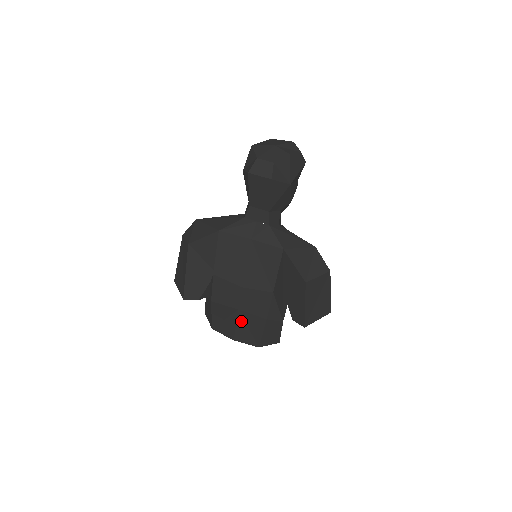
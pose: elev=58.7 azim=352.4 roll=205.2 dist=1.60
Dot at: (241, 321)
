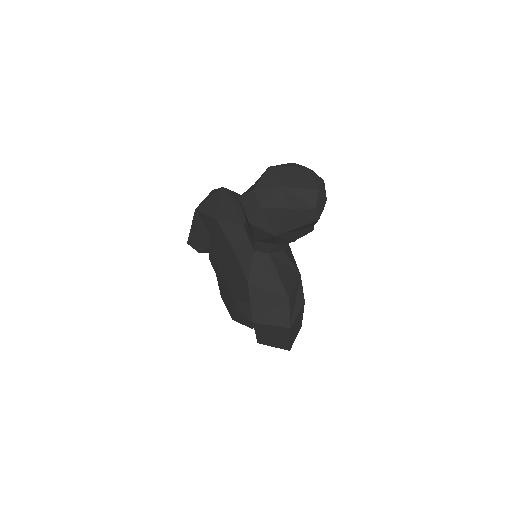
Dot at: (223, 293)
